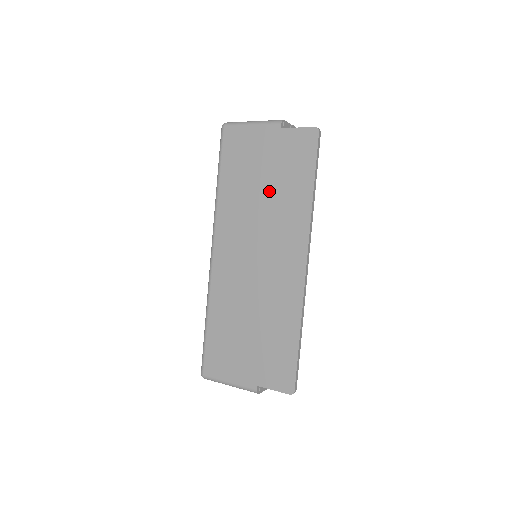
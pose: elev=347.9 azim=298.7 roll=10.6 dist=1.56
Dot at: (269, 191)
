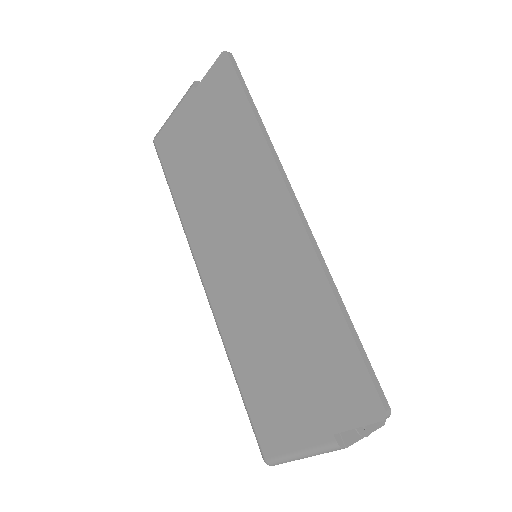
Dot at: (217, 162)
